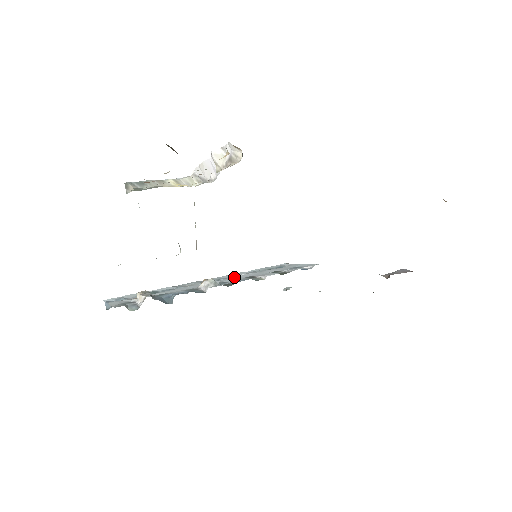
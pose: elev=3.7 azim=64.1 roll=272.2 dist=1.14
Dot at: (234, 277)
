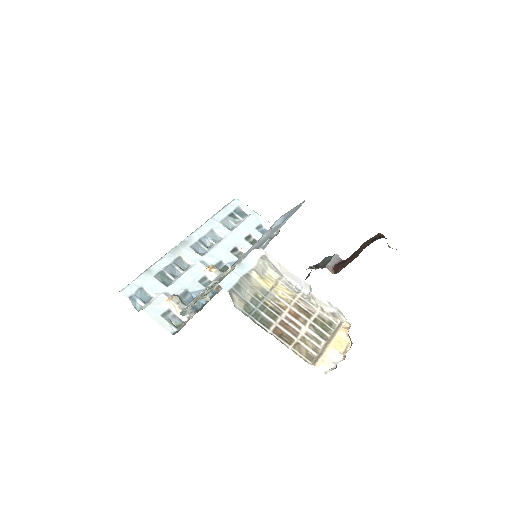
Dot at: (220, 248)
